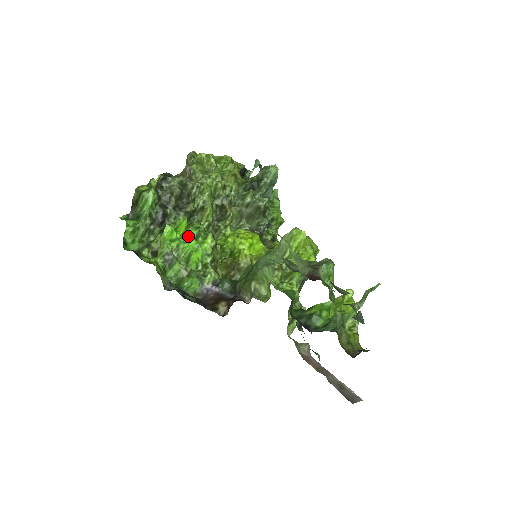
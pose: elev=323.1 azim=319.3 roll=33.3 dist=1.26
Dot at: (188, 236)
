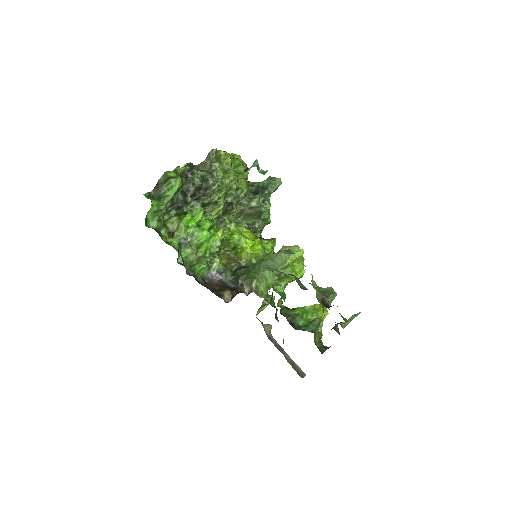
Dot at: (202, 226)
